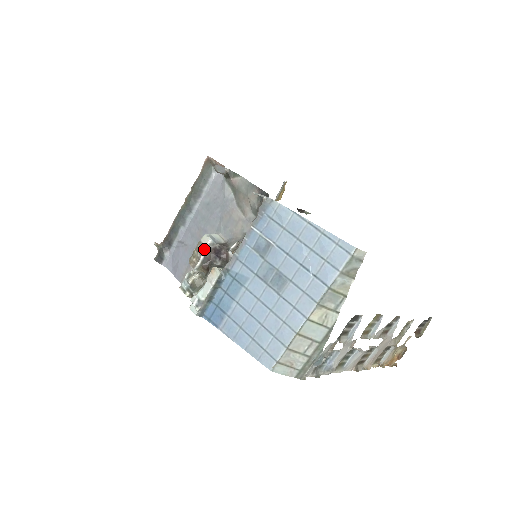
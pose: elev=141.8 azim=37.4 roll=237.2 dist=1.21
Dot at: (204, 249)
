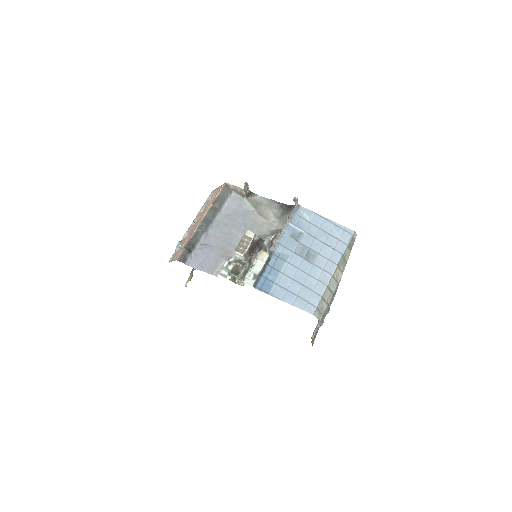
Dot at: (250, 240)
